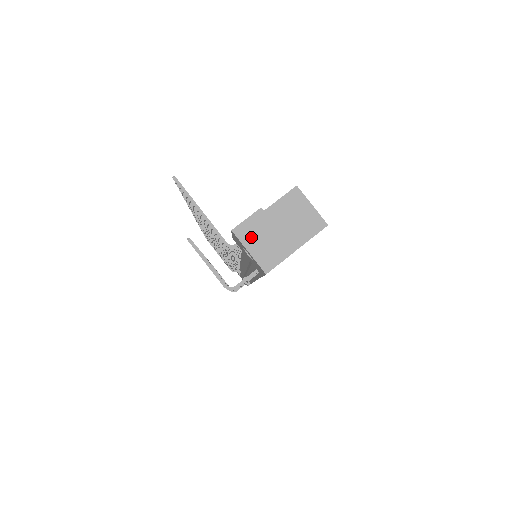
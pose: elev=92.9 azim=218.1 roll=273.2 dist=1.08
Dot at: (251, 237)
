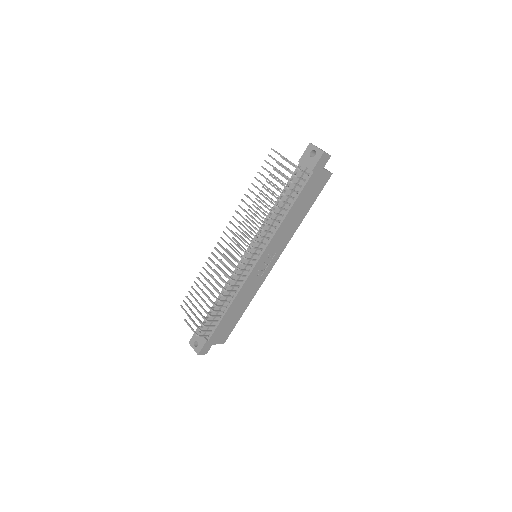
Dot at: (316, 147)
